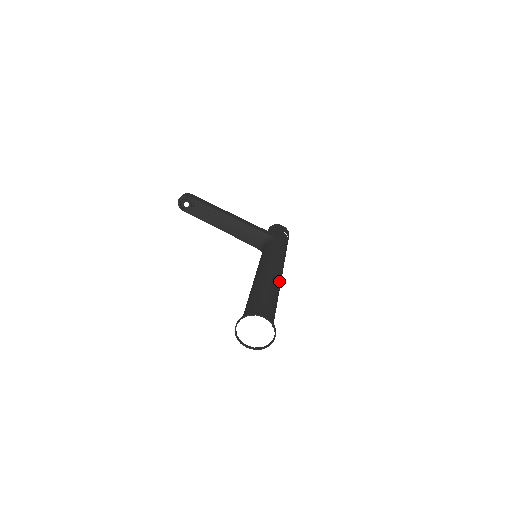
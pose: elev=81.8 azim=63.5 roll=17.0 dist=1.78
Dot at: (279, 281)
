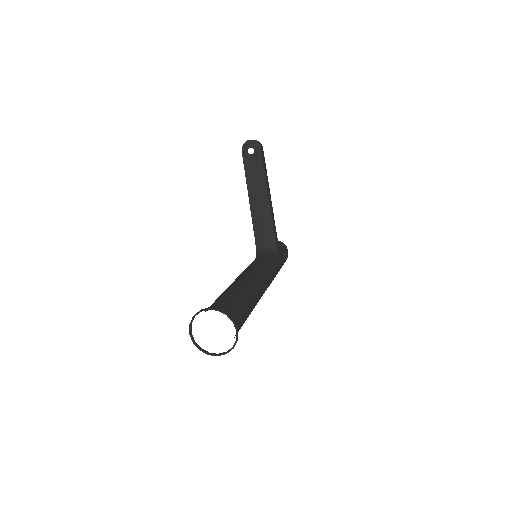
Dot at: (258, 301)
